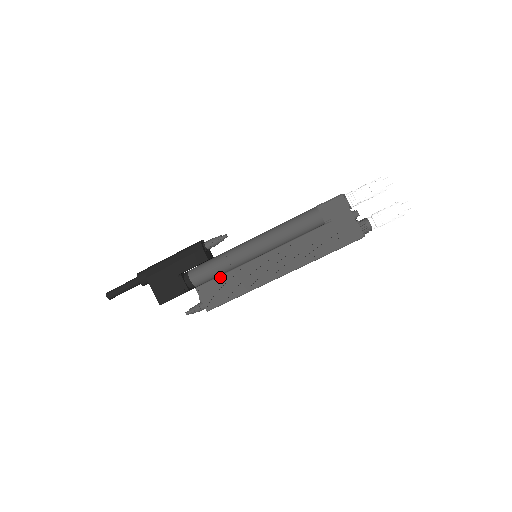
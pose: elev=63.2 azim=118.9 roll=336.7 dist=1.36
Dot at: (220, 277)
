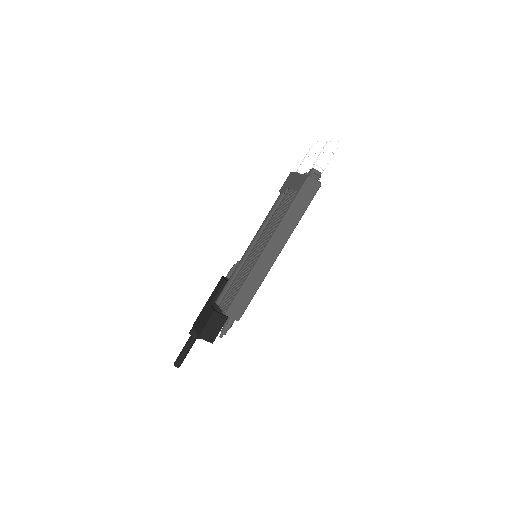
Dot at: (231, 284)
